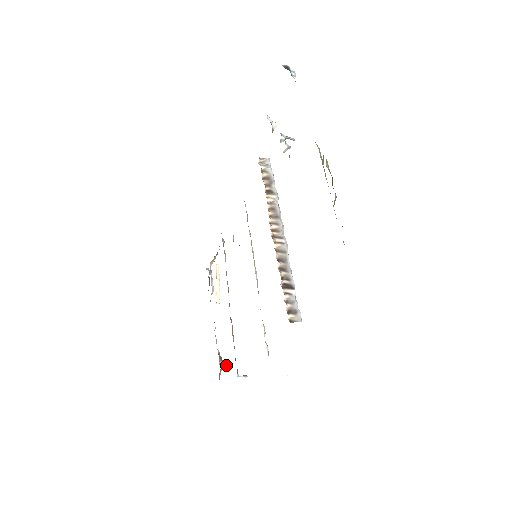
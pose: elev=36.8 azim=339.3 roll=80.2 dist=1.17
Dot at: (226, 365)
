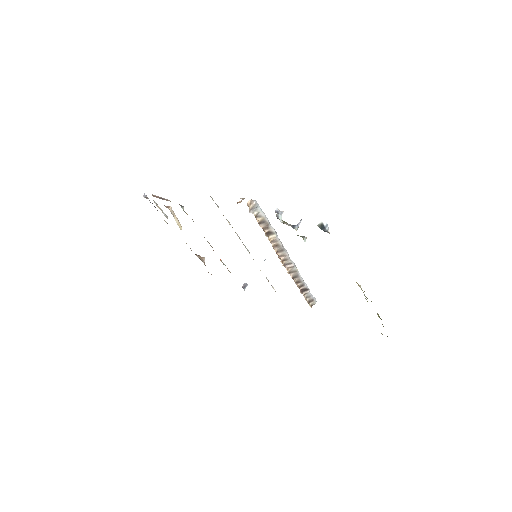
Dot at: occluded
